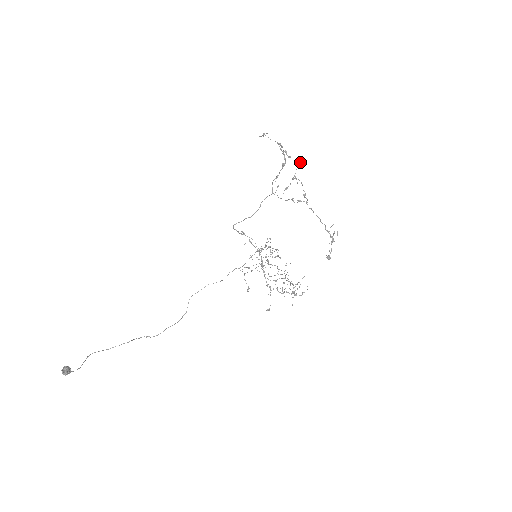
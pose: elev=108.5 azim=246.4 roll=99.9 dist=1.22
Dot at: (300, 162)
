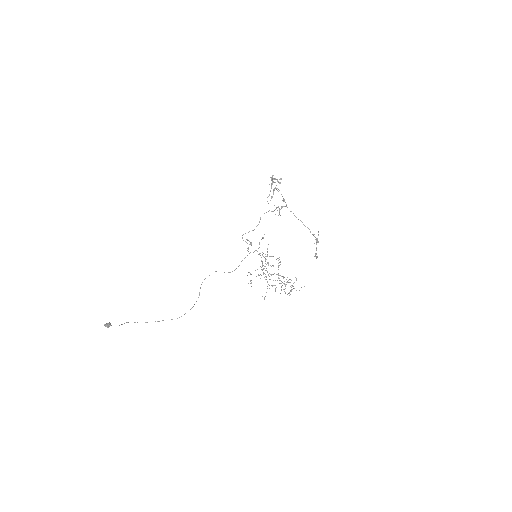
Dot at: occluded
